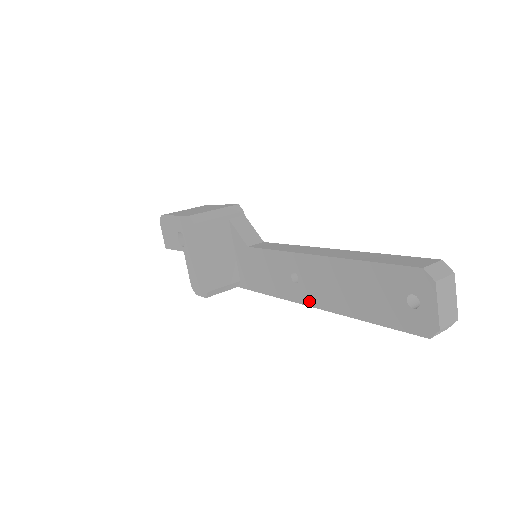
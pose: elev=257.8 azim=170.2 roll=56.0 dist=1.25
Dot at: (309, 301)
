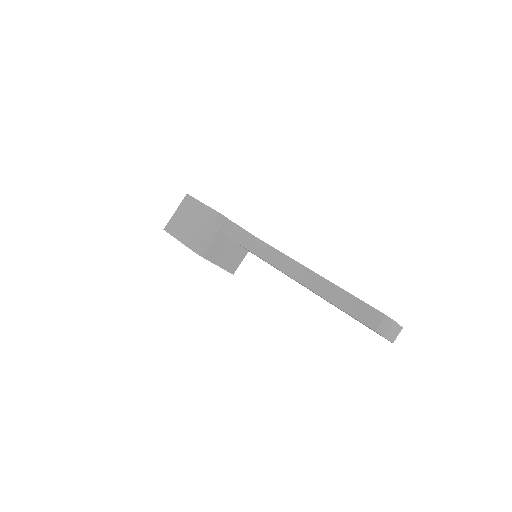
Dot at: occluded
